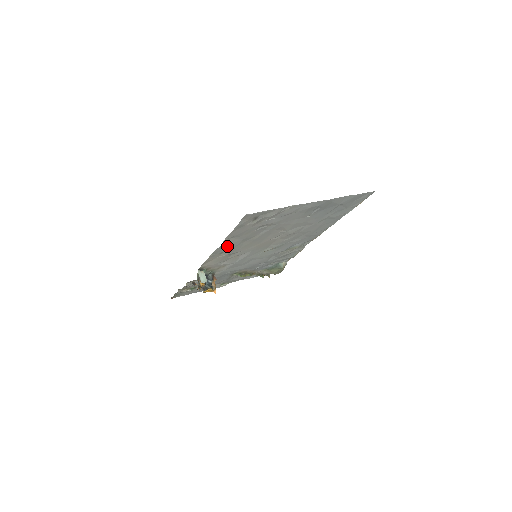
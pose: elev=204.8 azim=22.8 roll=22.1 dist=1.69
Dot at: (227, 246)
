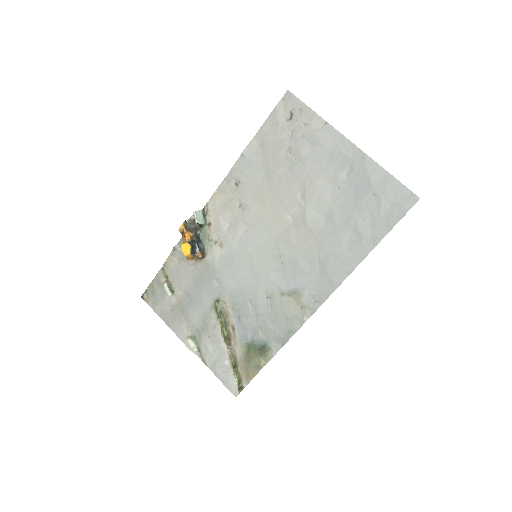
Dot at: (248, 166)
